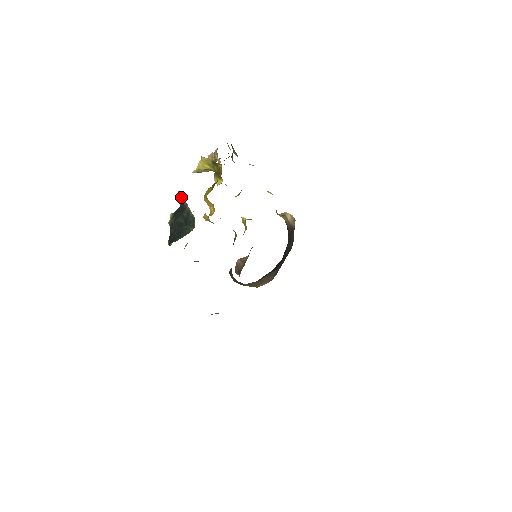
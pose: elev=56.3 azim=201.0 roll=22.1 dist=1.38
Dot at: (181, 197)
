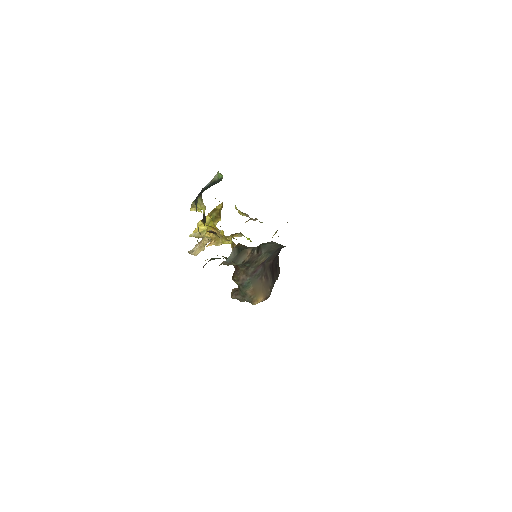
Dot at: (199, 199)
